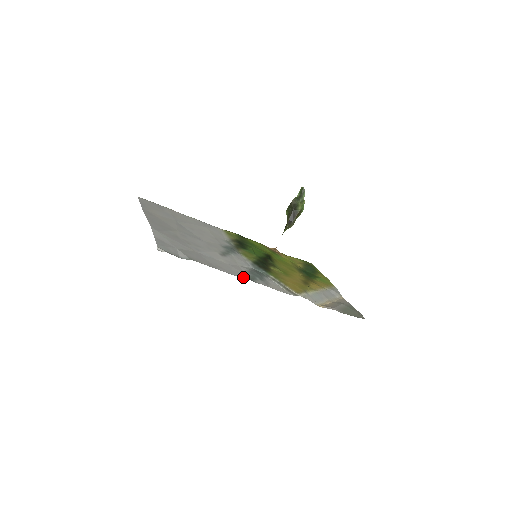
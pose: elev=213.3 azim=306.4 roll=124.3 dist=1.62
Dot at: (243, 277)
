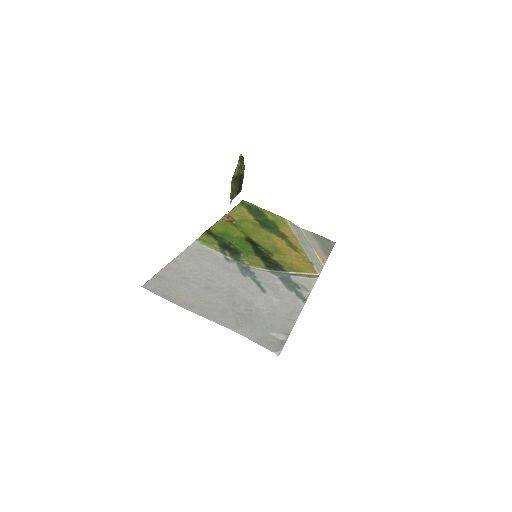
Dot at: (301, 304)
